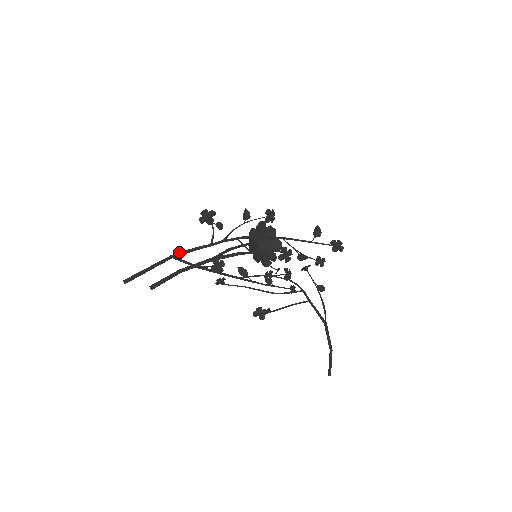
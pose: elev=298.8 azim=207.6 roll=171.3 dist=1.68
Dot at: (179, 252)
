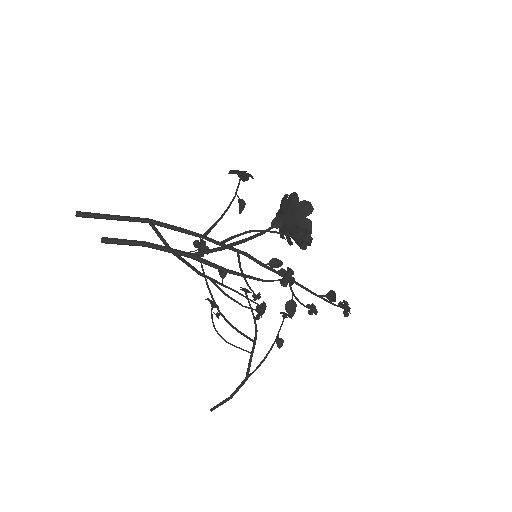
Dot at: (160, 223)
